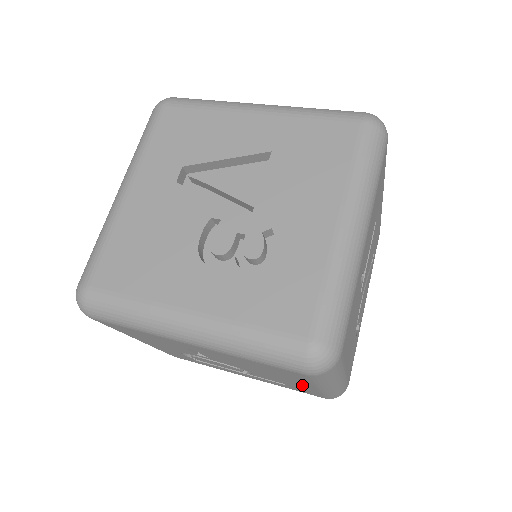
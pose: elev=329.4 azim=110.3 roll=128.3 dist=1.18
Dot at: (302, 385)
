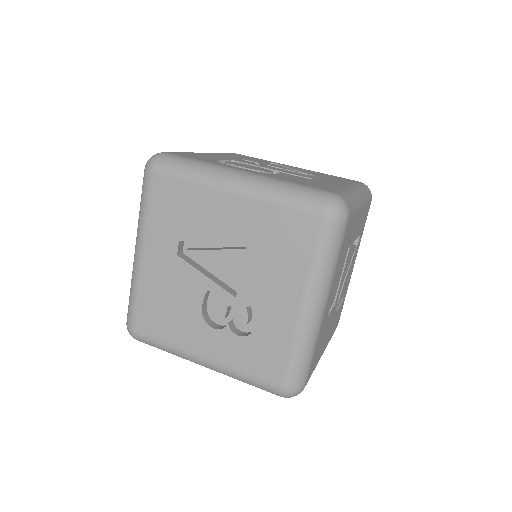
Dot at: occluded
